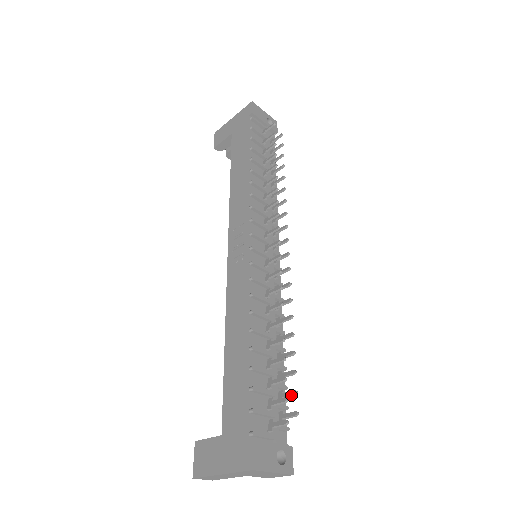
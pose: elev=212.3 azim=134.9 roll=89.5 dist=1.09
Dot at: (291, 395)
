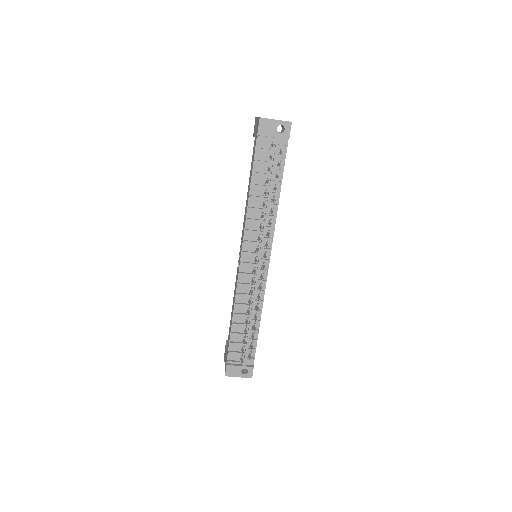
Dot at: (251, 349)
